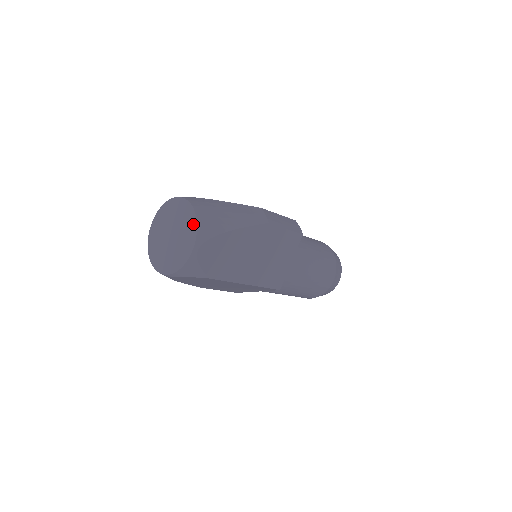
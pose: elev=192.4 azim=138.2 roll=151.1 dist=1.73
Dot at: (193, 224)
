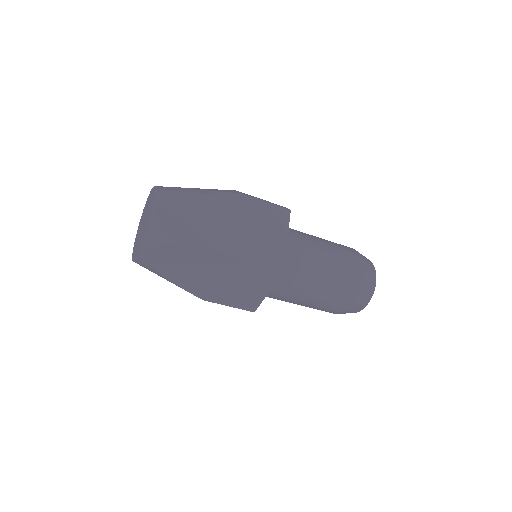
Dot at: (153, 194)
